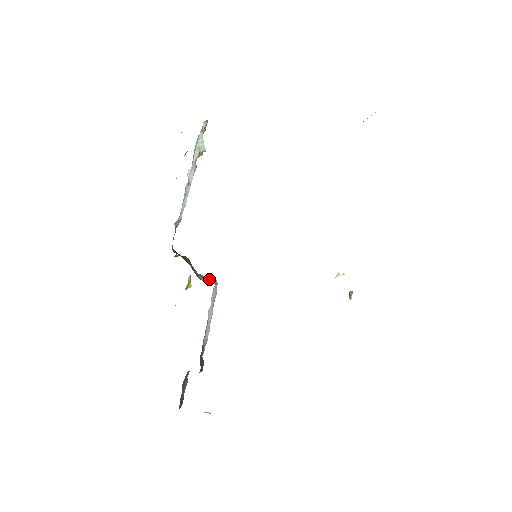
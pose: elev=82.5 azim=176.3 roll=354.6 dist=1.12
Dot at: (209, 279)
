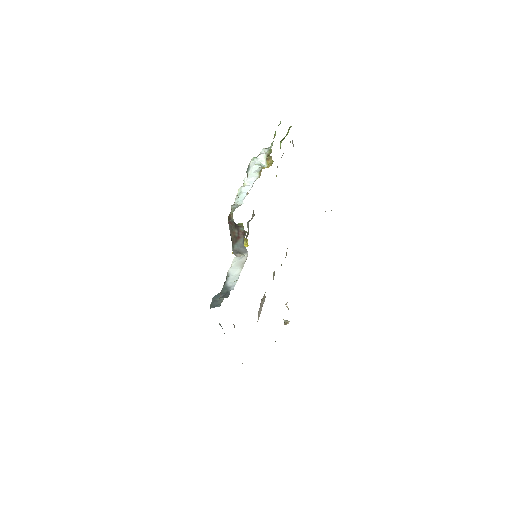
Dot at: (242, 250)
